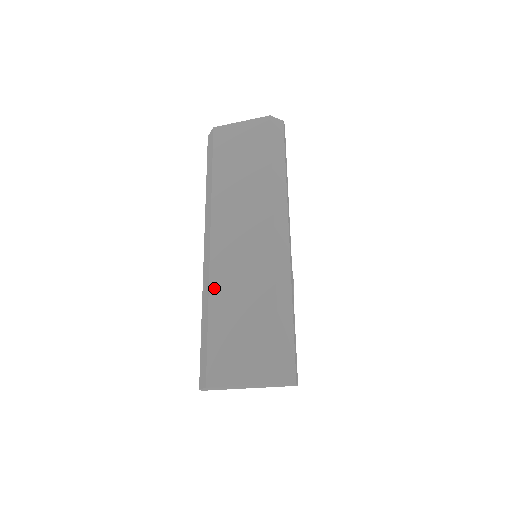
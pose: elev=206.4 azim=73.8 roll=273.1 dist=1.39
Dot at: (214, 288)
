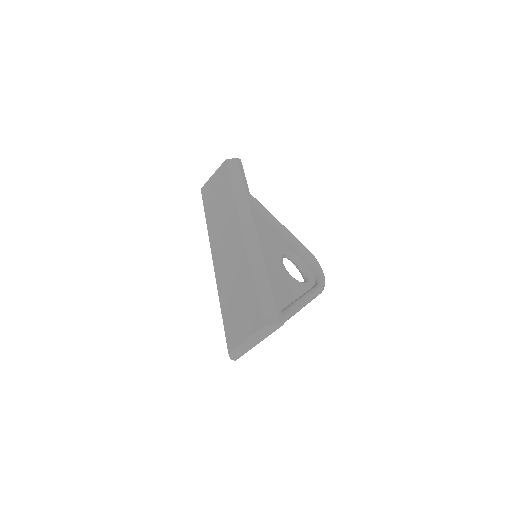
Dot at: (220, 288)
